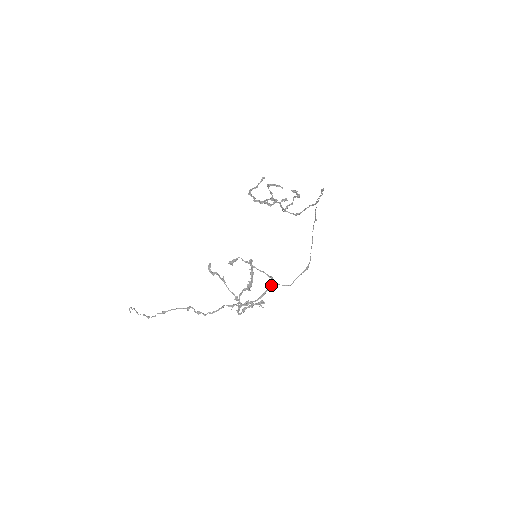
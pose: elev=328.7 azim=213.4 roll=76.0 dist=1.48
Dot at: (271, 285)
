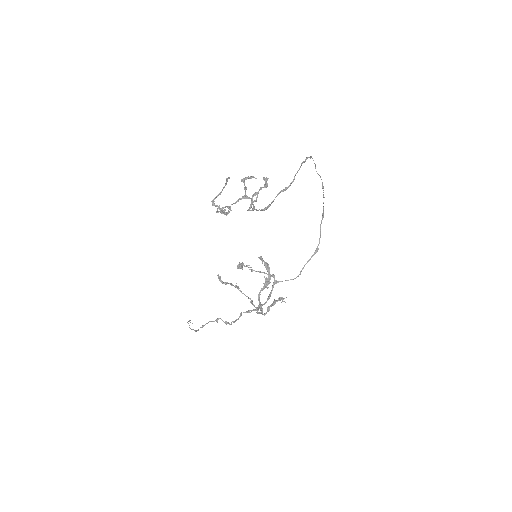
Dot at: (274, 284)
